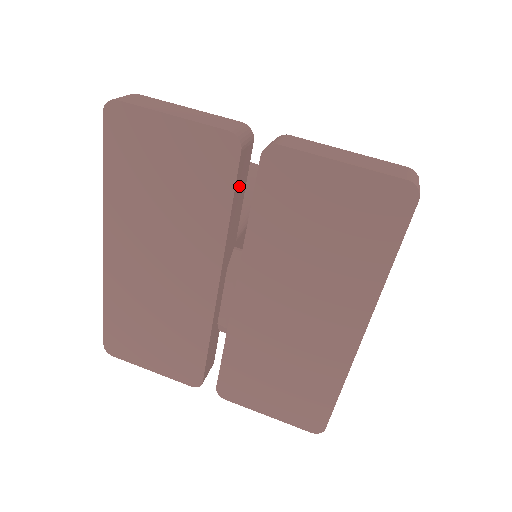
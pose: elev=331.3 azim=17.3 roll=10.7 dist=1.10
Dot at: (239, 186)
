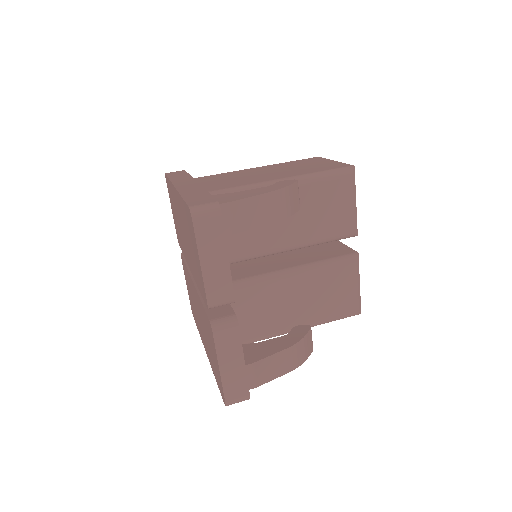
Dot at: occluded
